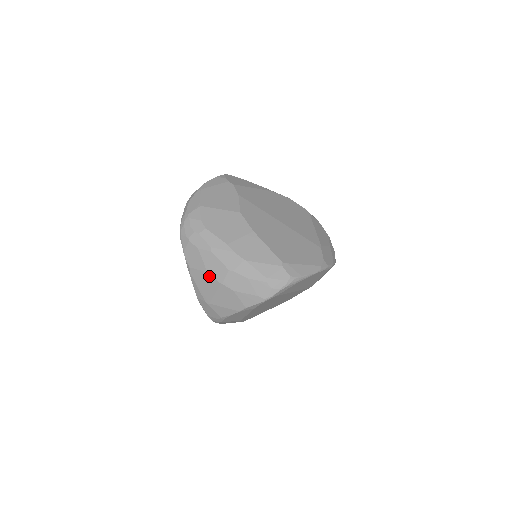
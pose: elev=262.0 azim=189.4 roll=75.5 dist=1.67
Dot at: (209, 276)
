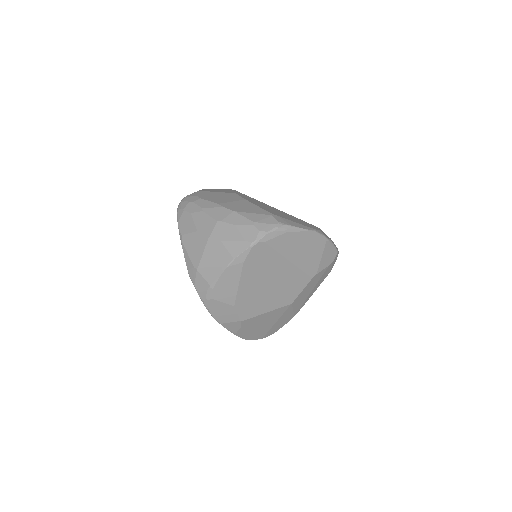
Dot at: (199, 234)
